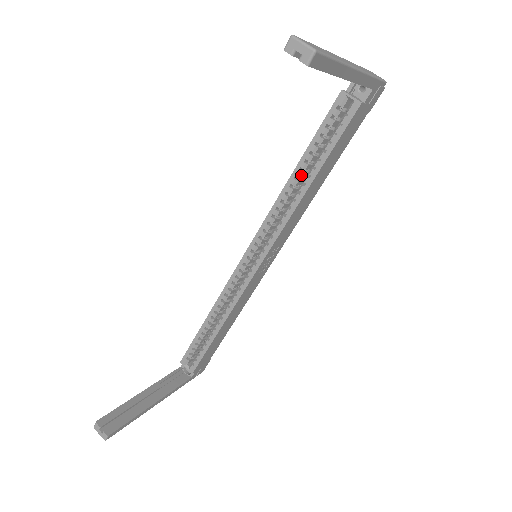
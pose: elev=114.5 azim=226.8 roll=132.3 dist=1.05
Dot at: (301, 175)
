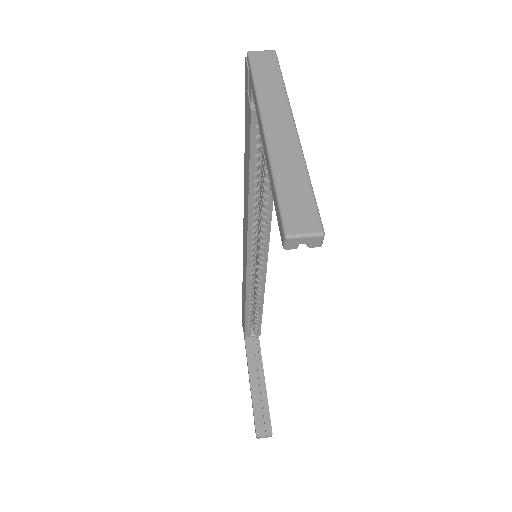
Dot at: (258, 191)
